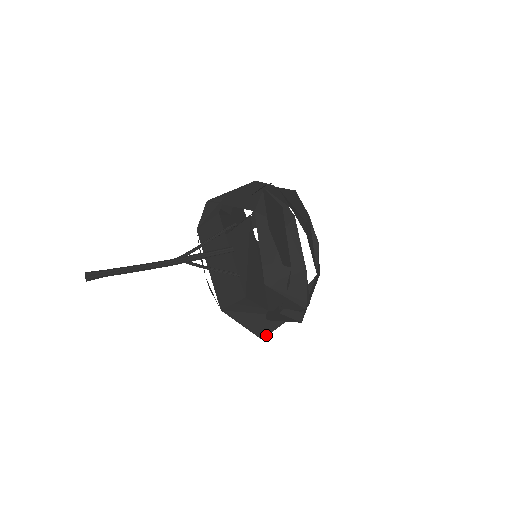
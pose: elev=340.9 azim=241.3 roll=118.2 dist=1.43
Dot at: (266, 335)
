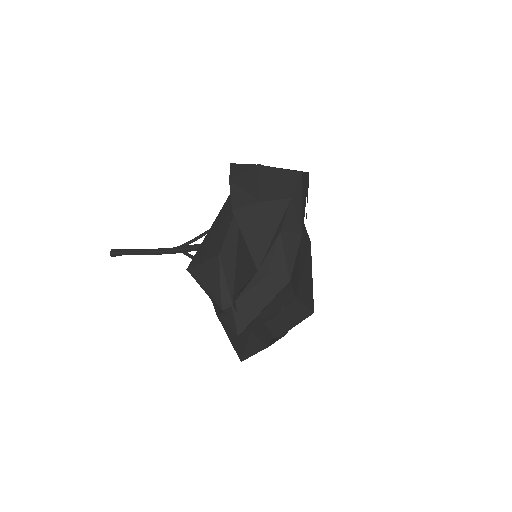
Dot at: (242, 356)
